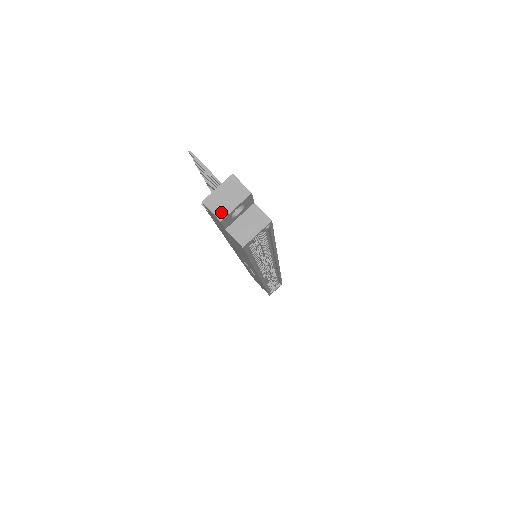
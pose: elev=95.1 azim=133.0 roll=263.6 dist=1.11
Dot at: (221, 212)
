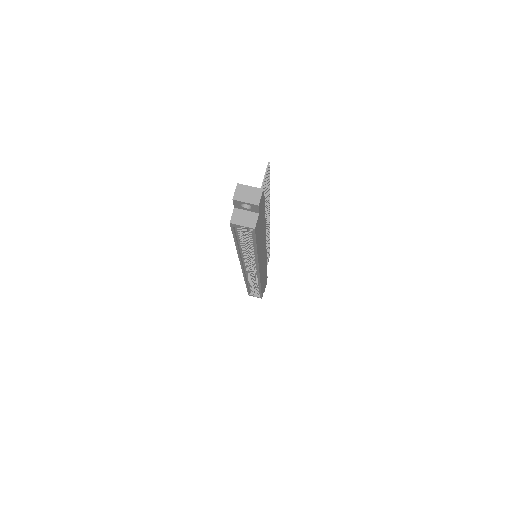
Dot at: (238, 196)
